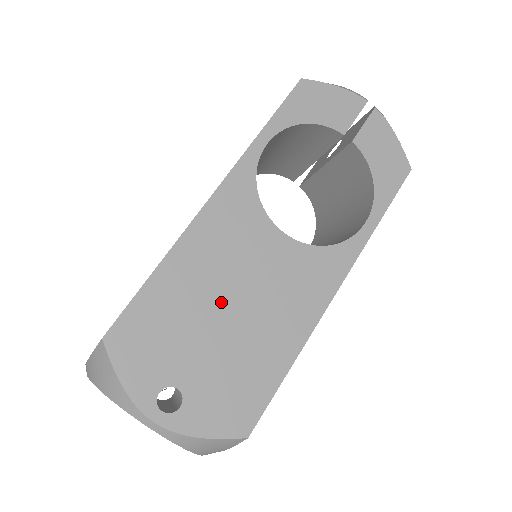
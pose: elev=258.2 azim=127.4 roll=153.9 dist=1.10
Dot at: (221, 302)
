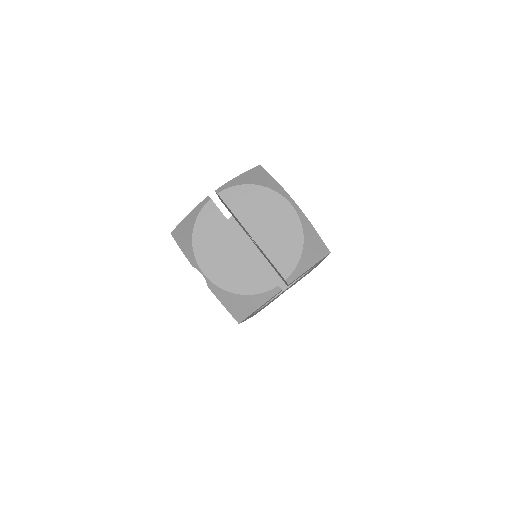
Dot at: occluded
